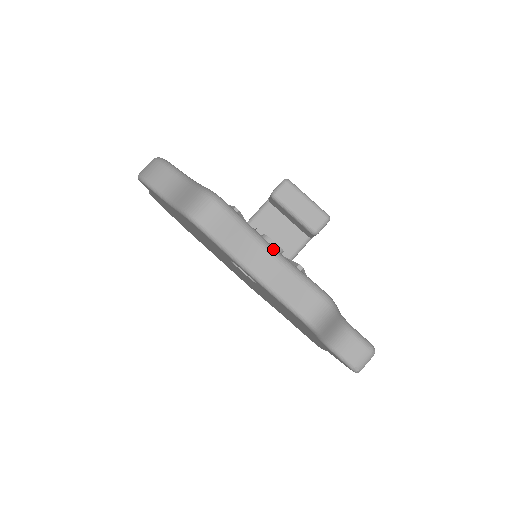
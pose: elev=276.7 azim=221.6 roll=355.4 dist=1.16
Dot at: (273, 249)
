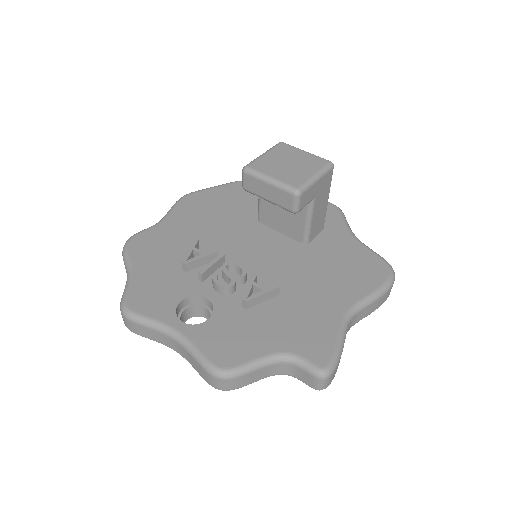
Dot at: (175, 335)
